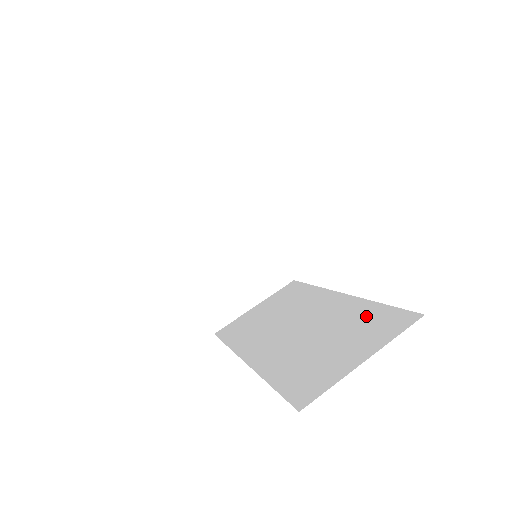
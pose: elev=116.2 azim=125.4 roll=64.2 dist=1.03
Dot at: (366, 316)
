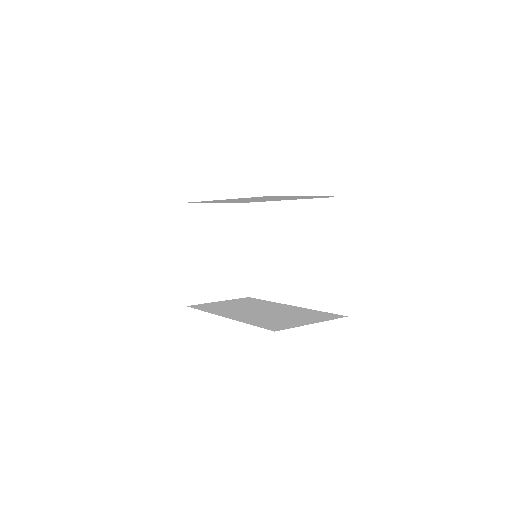
Dot at: (310, 313)
